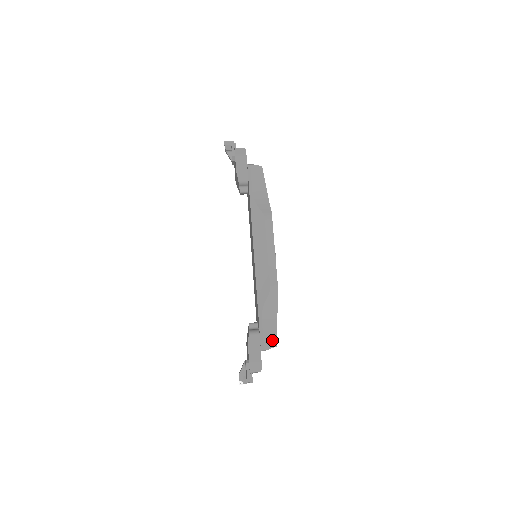
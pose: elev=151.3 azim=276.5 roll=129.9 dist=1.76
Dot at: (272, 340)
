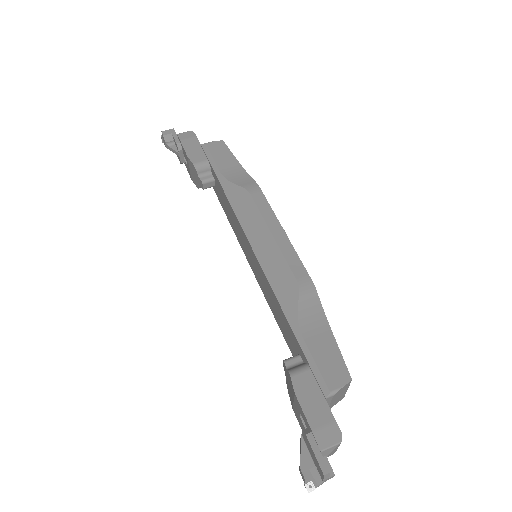
Dot at: (338, 370)
